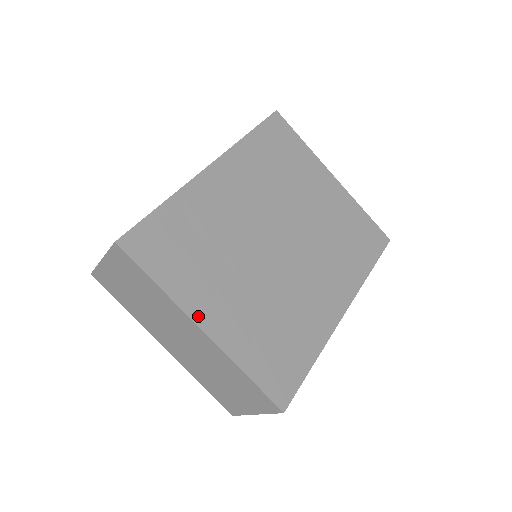
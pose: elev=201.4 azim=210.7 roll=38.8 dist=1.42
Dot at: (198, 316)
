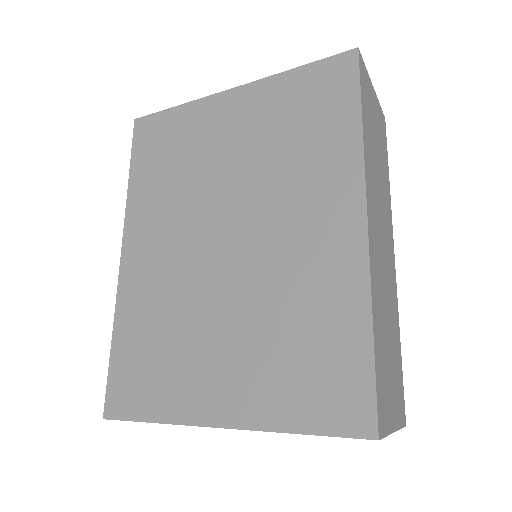
Dot at: (206, 416)
